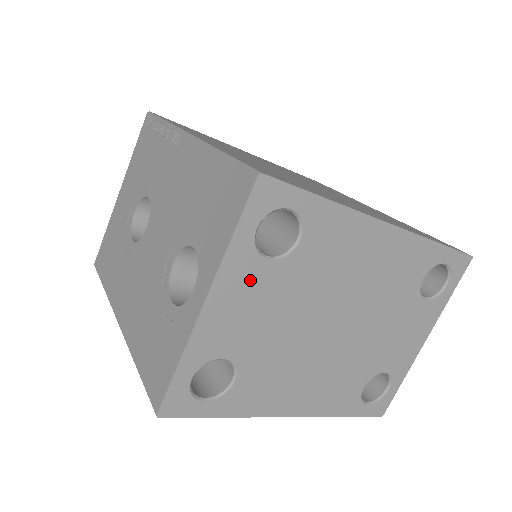
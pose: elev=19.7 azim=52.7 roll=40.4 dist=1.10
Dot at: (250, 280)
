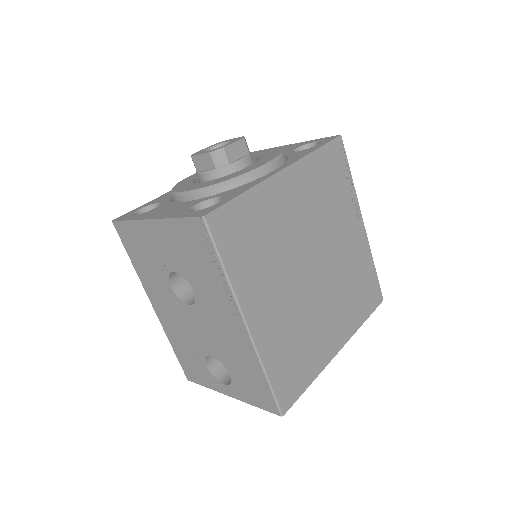
Dot at: occluded
